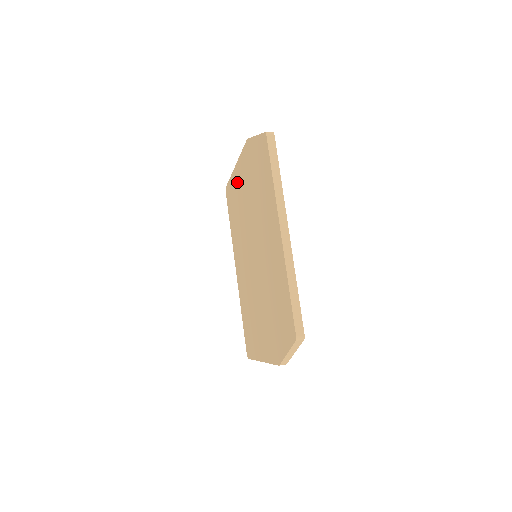
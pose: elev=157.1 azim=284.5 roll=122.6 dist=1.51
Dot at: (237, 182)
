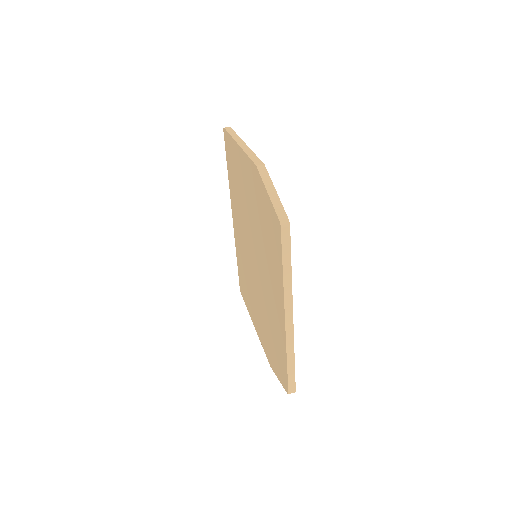
Dot at: (239, 164)
